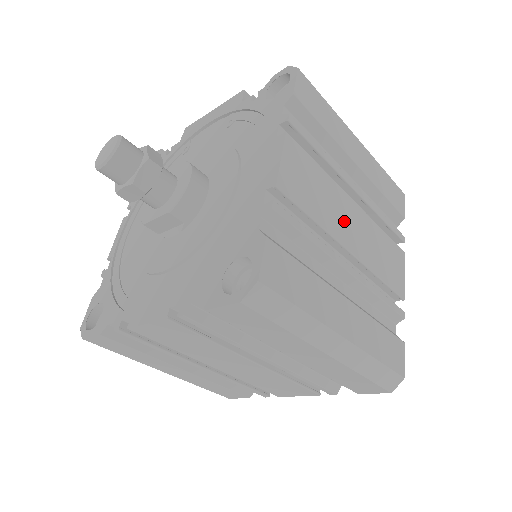
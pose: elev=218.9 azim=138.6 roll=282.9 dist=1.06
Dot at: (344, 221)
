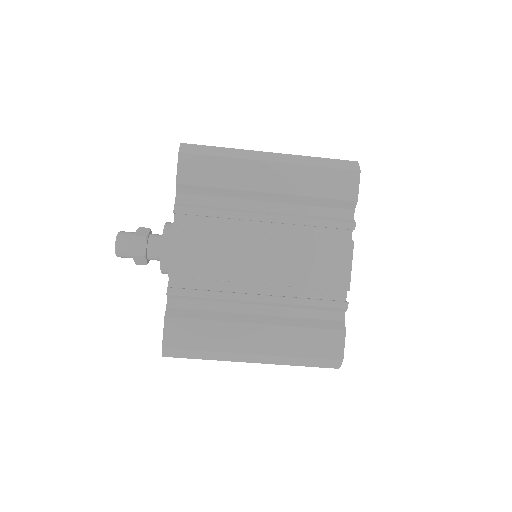
Dot at: occluded
